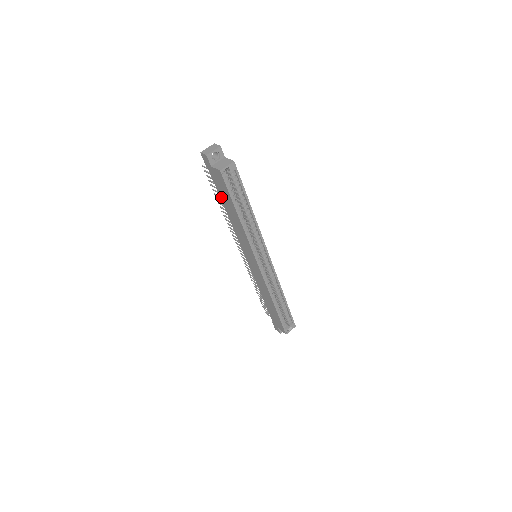
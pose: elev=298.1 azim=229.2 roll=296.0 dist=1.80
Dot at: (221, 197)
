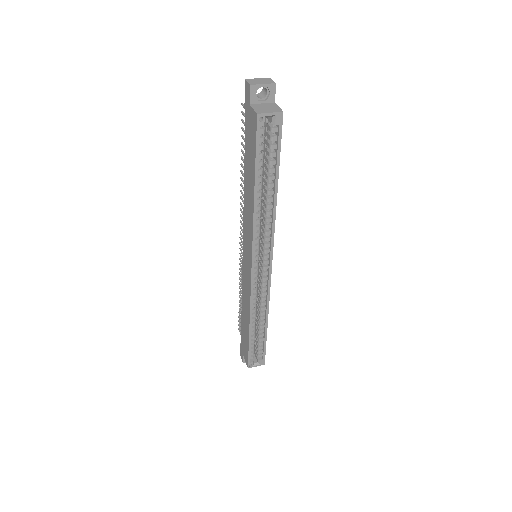
Dot at: (245, 156)
